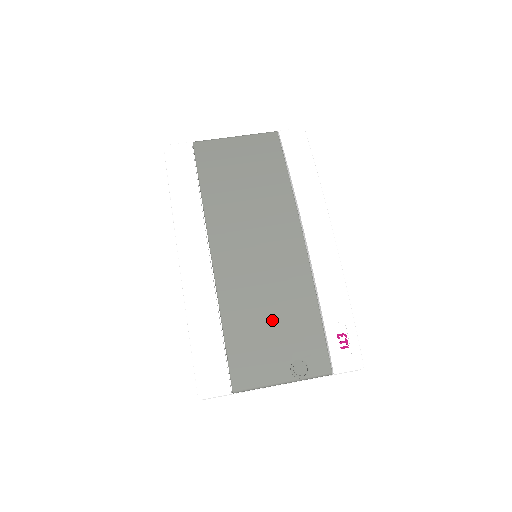
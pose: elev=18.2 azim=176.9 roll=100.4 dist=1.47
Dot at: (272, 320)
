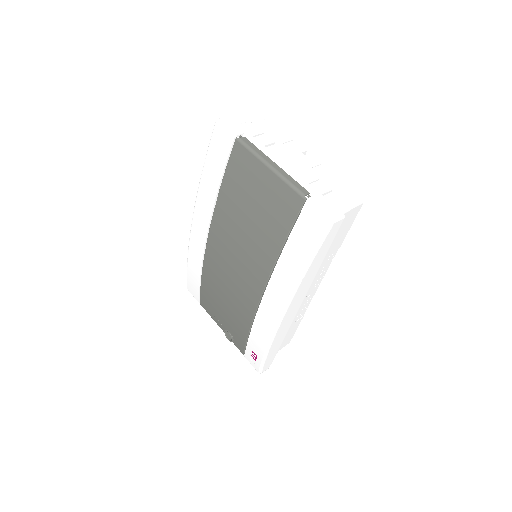
Dot at: (224, 306)
